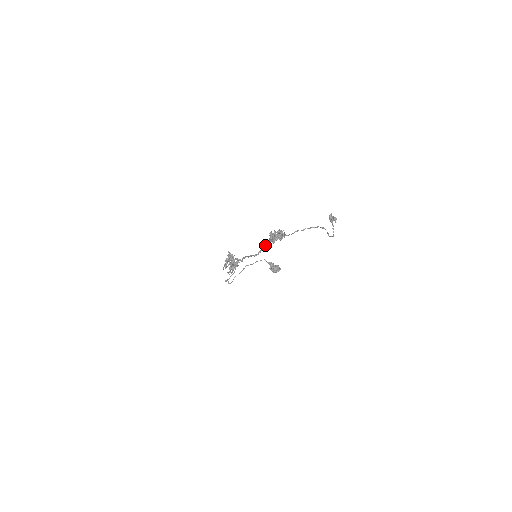
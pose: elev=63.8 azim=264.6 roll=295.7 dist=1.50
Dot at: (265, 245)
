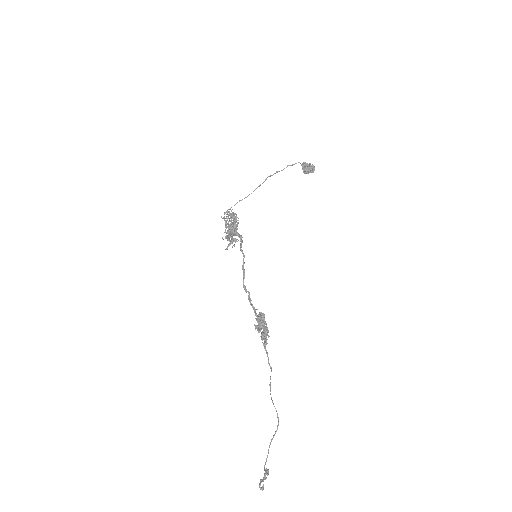
Dot at: (253, 306)
